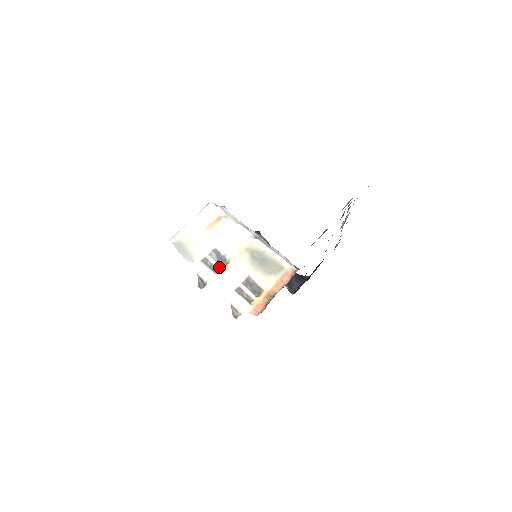
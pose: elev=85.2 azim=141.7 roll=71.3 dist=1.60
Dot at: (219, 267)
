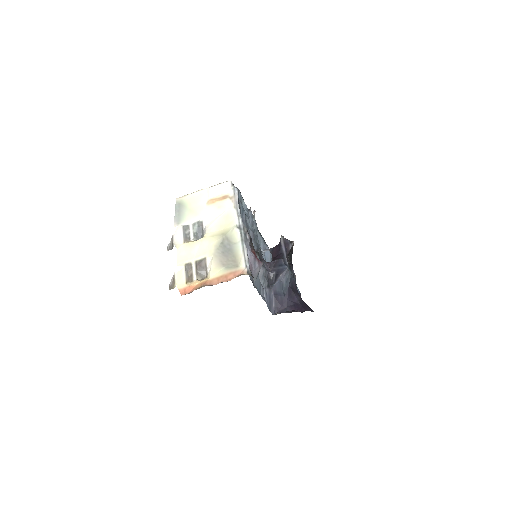
Dot at: (192, 239)
